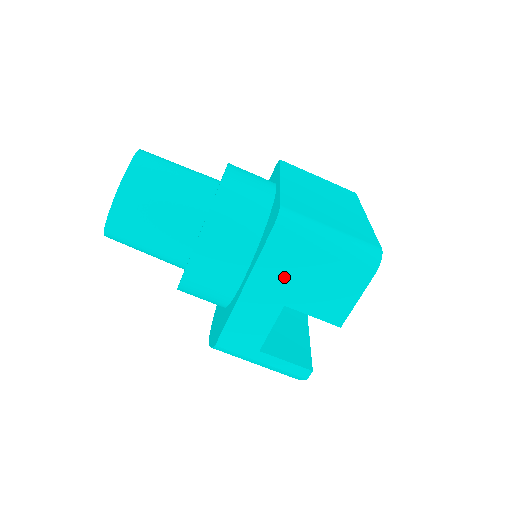
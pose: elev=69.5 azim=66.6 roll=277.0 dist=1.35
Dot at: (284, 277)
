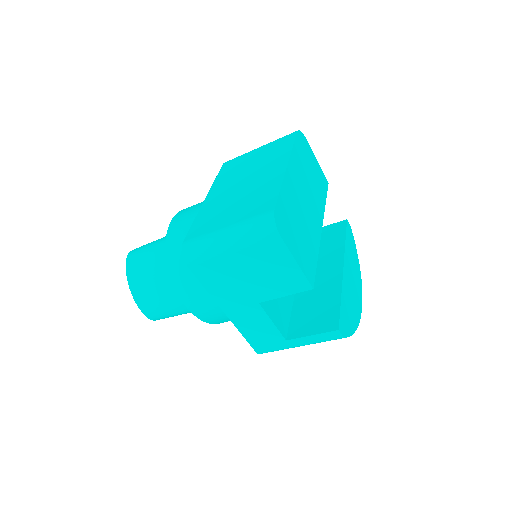
Dot at: (233, 287)
